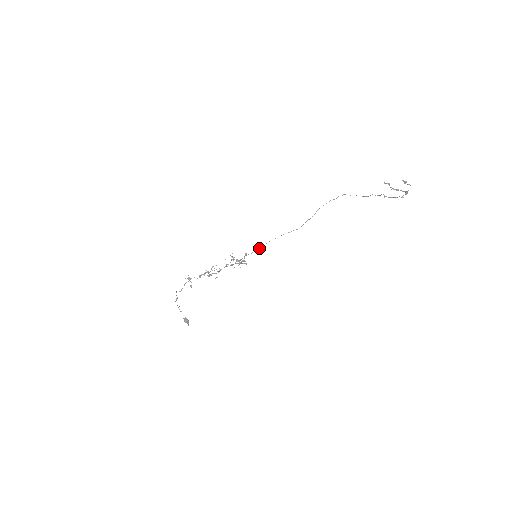
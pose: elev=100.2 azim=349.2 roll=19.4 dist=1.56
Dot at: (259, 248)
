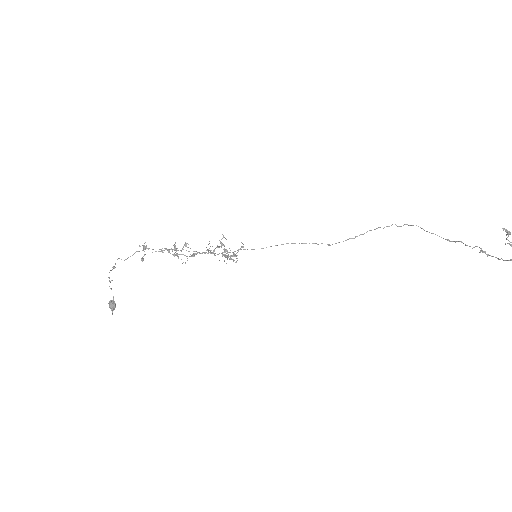
Dot at: occluded
